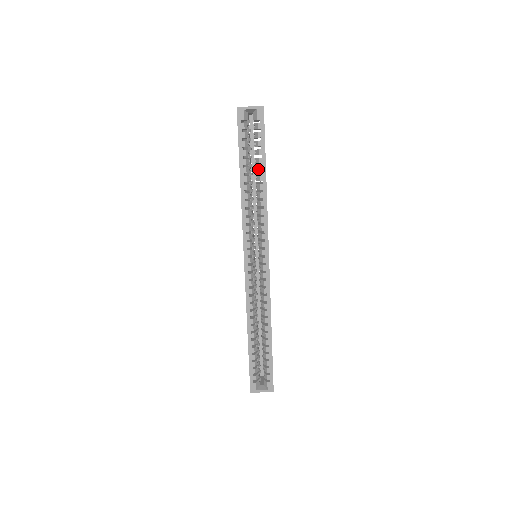
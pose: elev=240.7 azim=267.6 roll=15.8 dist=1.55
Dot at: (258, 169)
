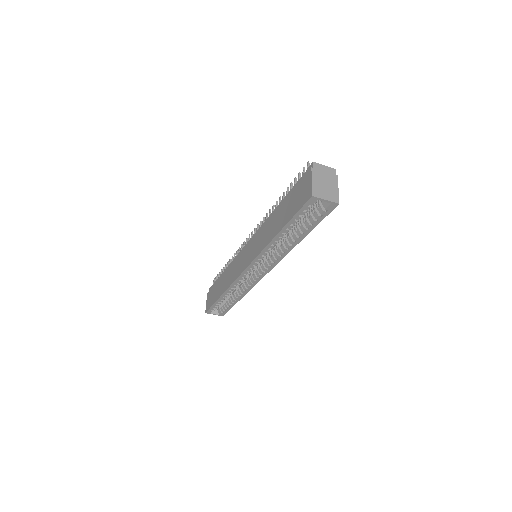
Dot at: (299, 233)
